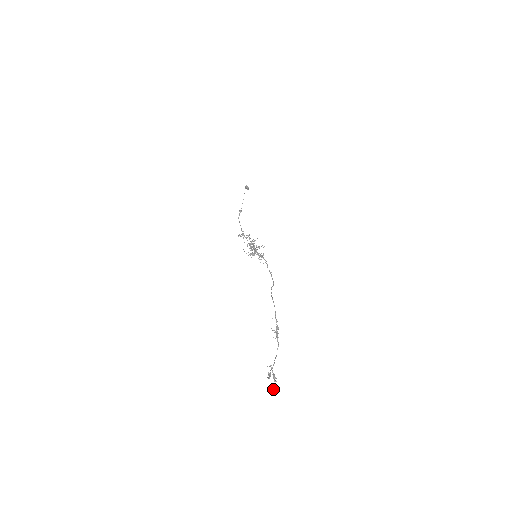
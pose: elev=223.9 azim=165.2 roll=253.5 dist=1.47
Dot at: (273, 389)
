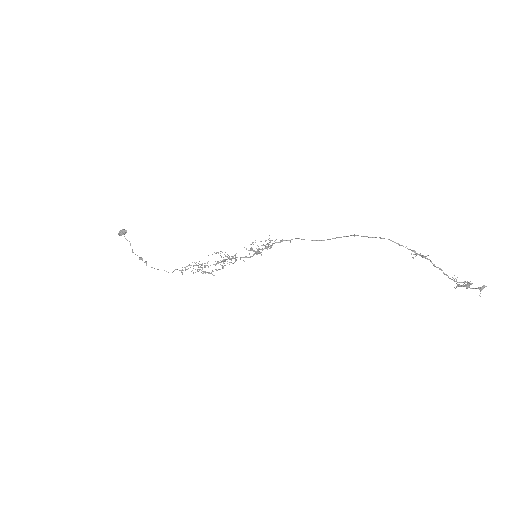
Dot at: (486, 286)
